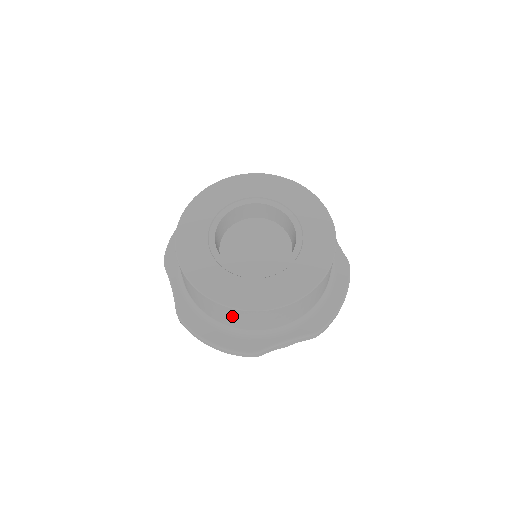
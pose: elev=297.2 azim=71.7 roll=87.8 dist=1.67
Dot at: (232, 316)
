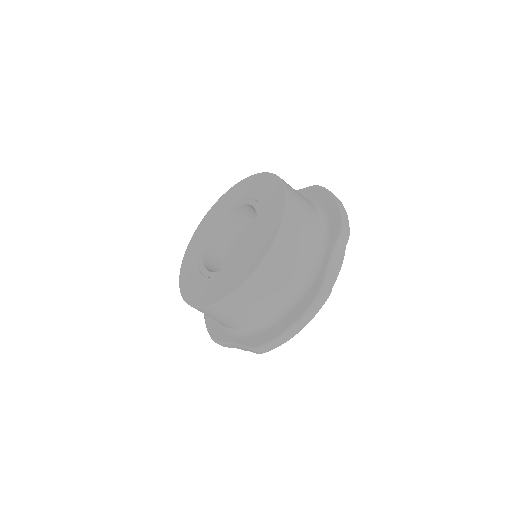
Dot at: (267, 285)
